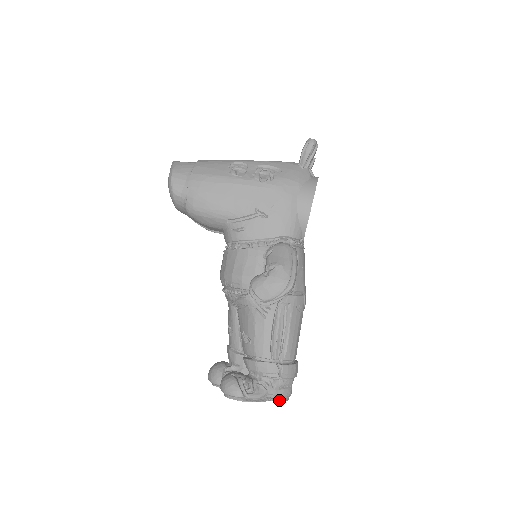
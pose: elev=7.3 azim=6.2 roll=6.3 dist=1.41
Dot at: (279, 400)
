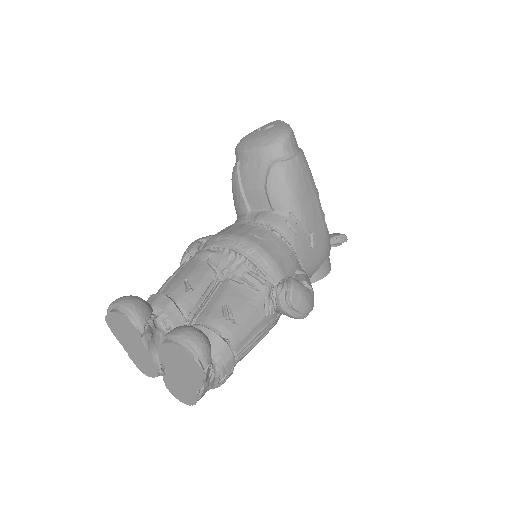
Dot at: (198, 398)
